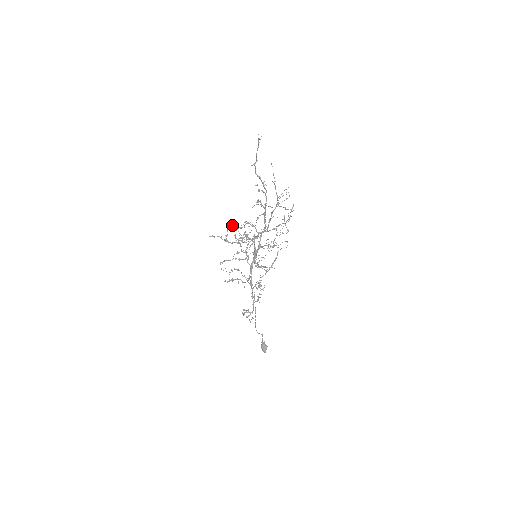
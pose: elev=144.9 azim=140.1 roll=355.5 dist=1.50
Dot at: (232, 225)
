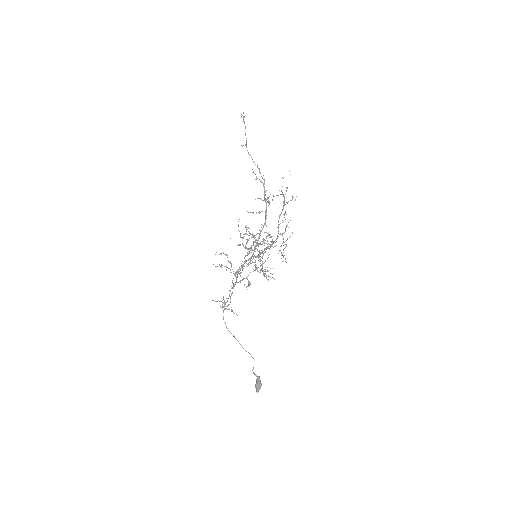
Dot at: occluded
